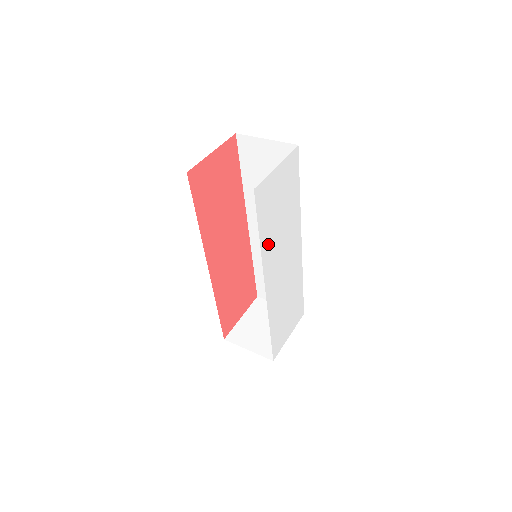
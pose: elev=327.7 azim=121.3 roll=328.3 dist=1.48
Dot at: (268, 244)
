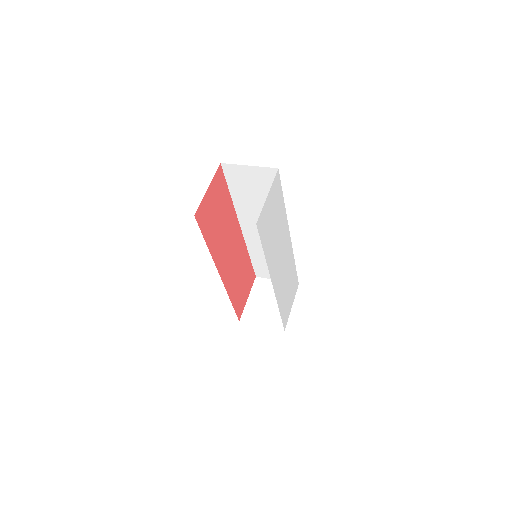
Dot at: (270, 254)
